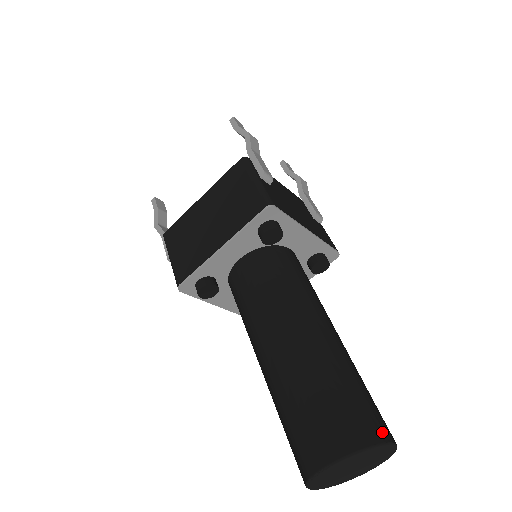
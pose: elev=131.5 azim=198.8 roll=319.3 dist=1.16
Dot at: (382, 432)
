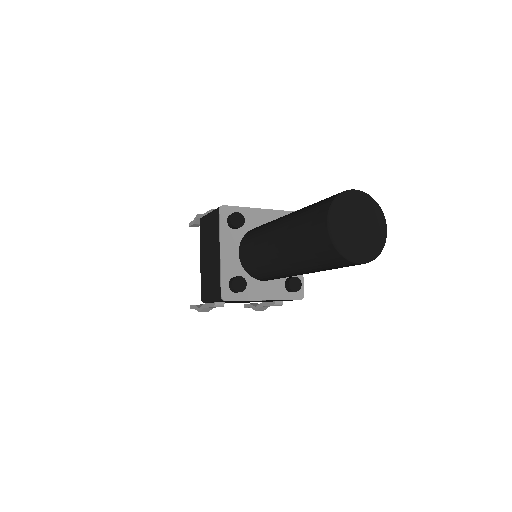
Dot at: occluded
